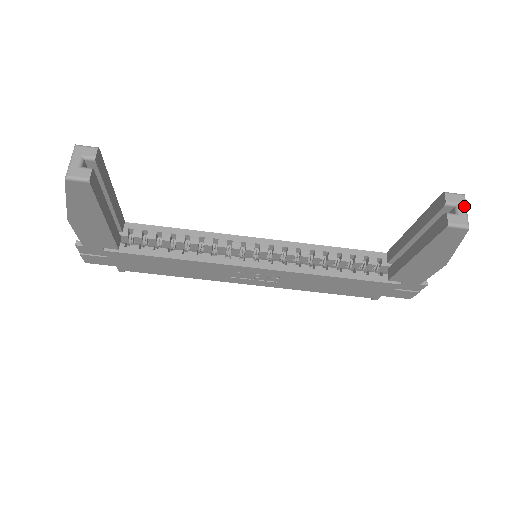
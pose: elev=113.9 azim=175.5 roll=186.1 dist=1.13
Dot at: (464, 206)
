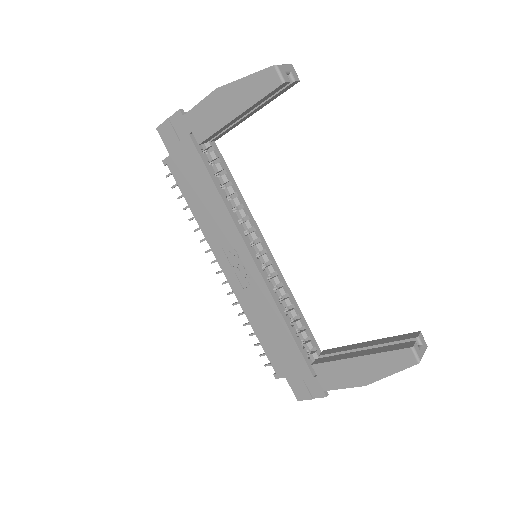
Dot at: (425, 350)
